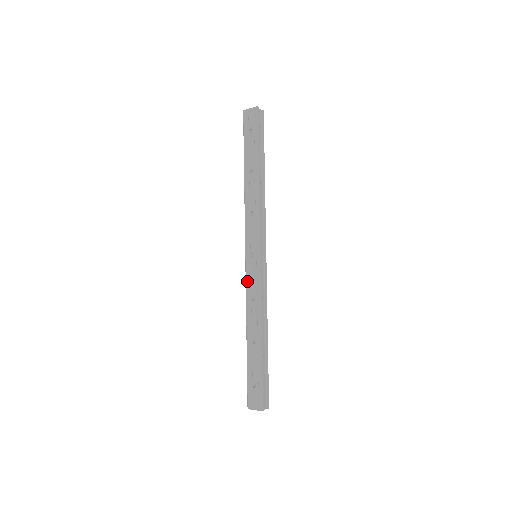
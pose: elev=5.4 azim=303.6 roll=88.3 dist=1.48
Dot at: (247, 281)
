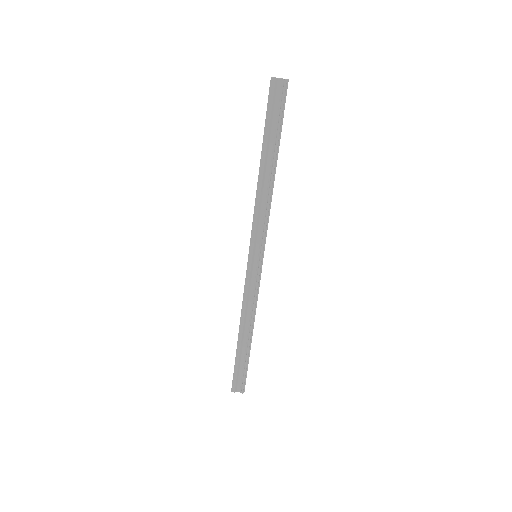
Dot at: occluded
